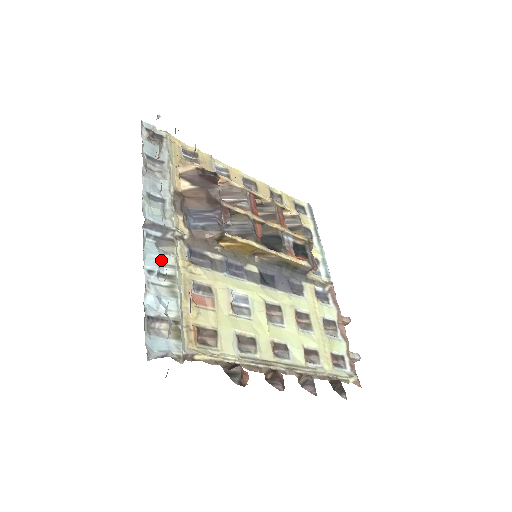
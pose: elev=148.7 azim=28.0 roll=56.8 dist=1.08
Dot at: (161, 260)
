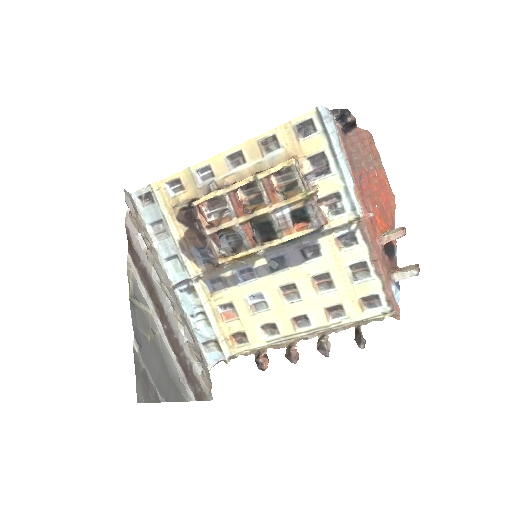
Dot at: (194, 305)
